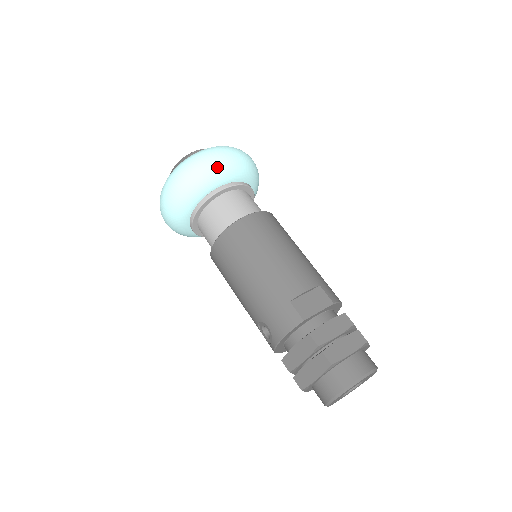
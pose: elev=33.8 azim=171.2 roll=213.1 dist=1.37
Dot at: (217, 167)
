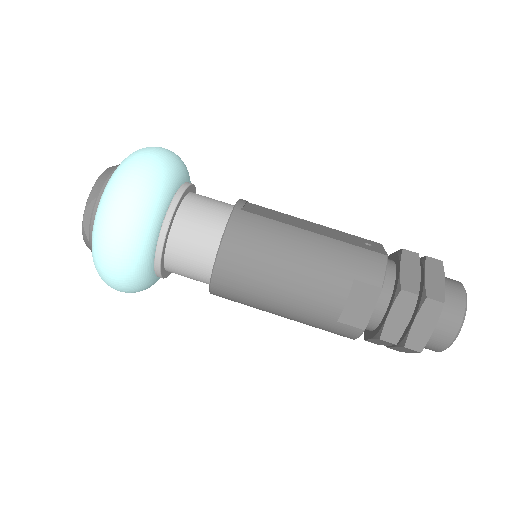
Dot at: (132, 250)
